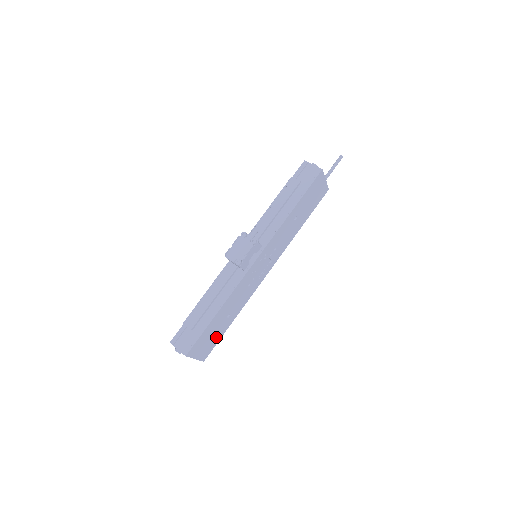
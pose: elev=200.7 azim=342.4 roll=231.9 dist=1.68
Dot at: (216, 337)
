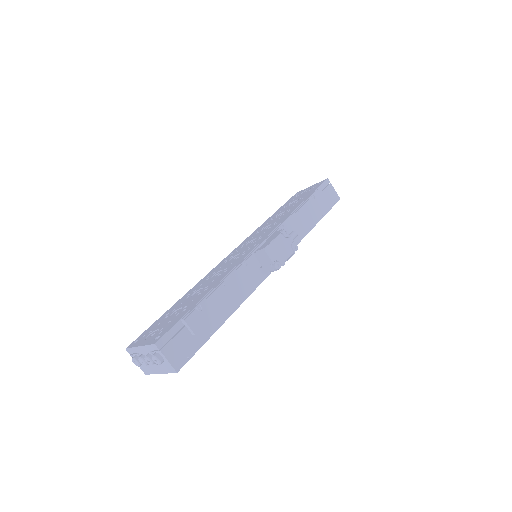
Dot at: occluded
